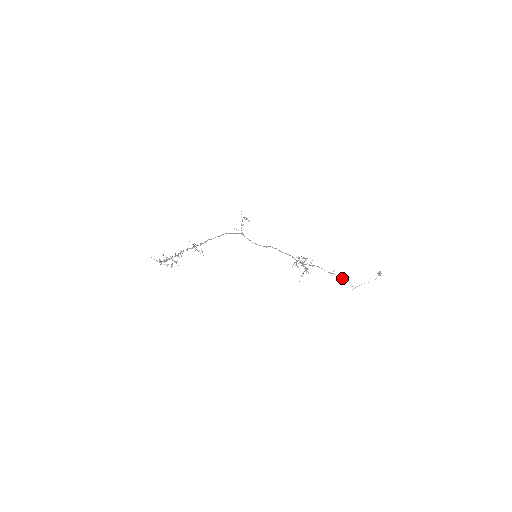
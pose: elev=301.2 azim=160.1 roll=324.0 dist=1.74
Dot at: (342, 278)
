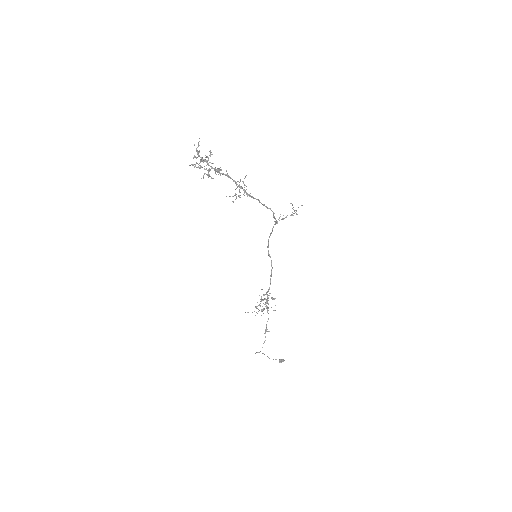
Dot at: occluded
